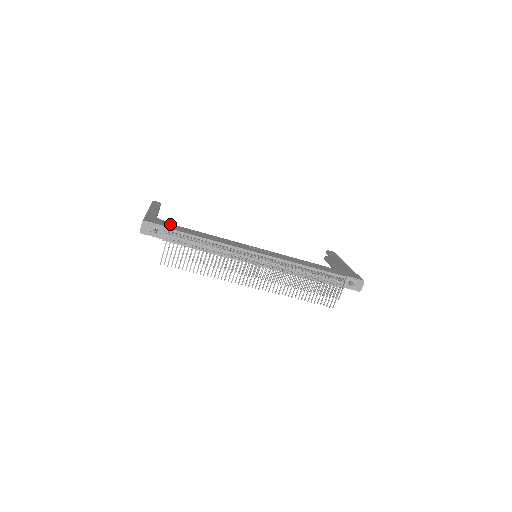
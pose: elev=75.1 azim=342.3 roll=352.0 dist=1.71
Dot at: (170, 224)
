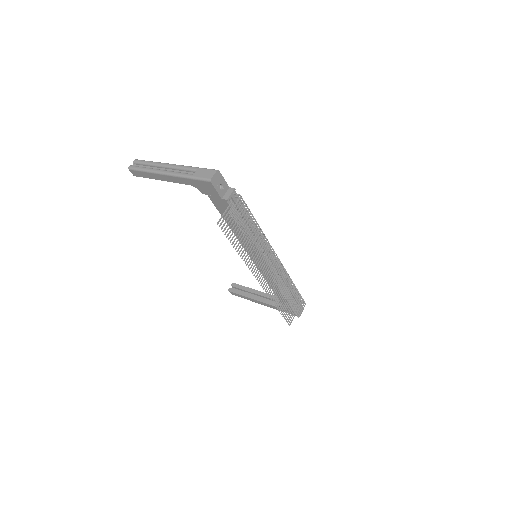
Dot at: occluded
